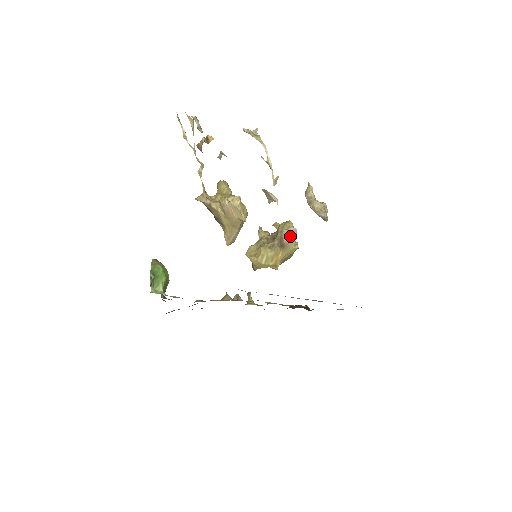
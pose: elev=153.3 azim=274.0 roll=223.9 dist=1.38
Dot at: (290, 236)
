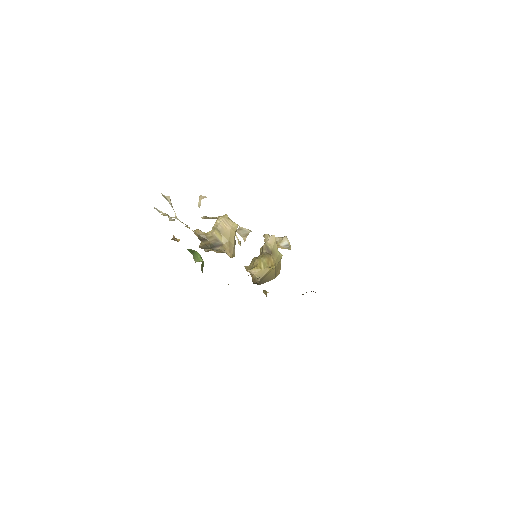
Dot at: (272, 243)
